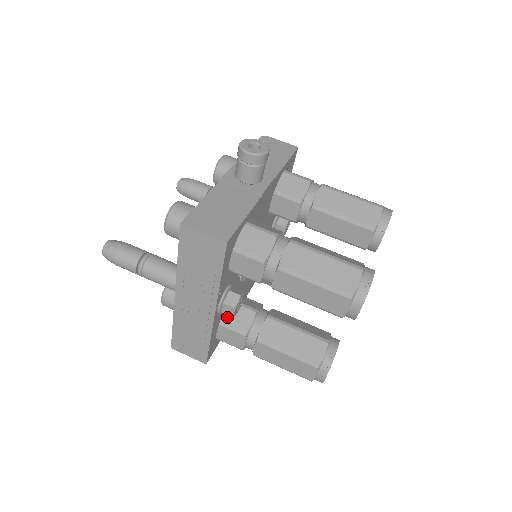
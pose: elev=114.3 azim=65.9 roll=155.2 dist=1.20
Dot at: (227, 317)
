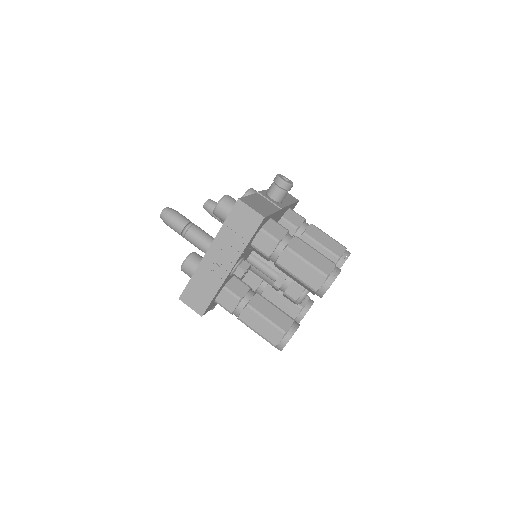
Dot at: (230, 285)
